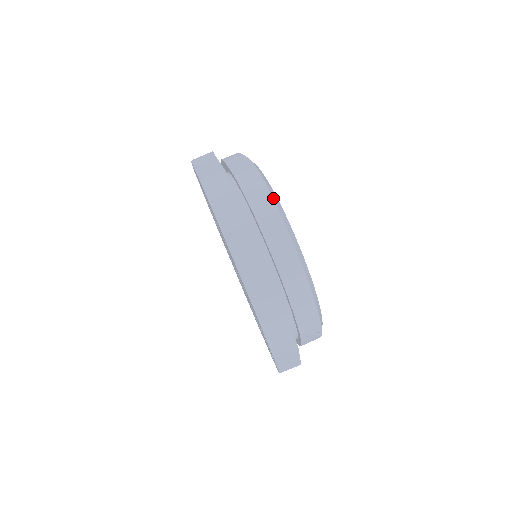
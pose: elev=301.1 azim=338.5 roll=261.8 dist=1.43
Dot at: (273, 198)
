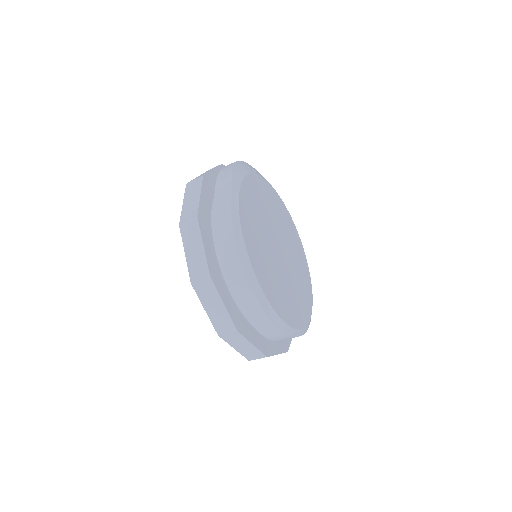
Dot at: (237, 247)
